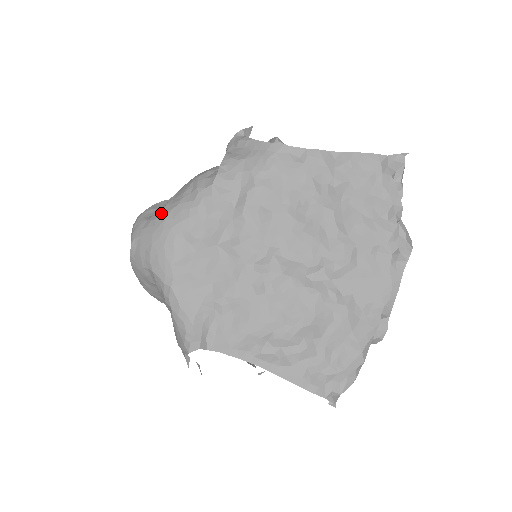
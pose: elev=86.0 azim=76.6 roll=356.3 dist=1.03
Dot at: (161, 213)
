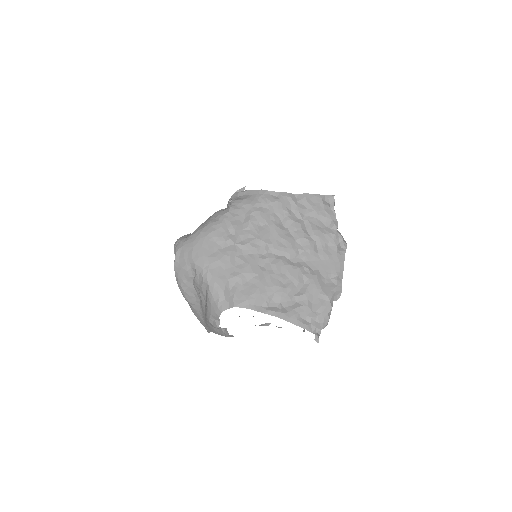
Dot at: (197, 231)
